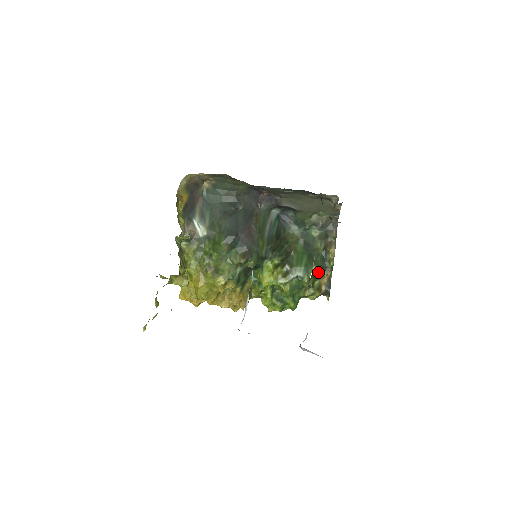
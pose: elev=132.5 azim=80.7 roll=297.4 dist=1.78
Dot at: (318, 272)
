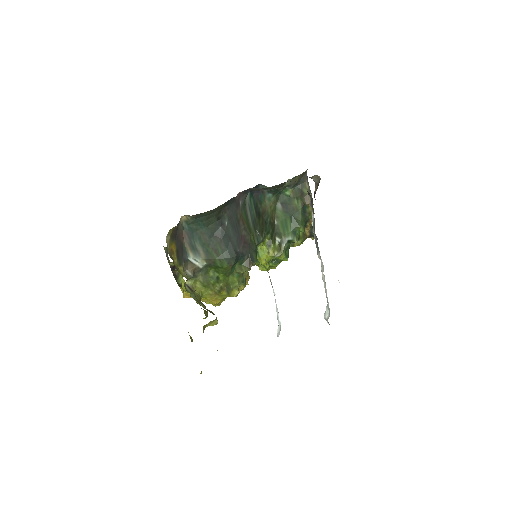
Dot at: (304, 230)
